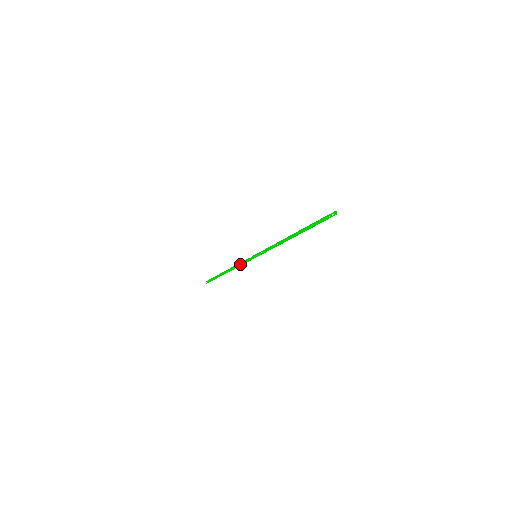
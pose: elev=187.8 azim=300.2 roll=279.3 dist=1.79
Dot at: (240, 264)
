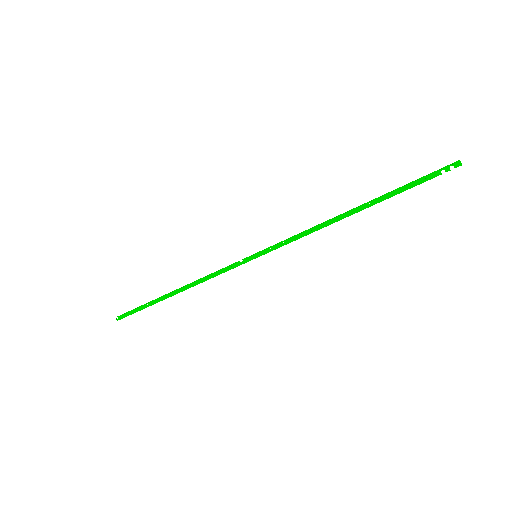
Dot at: (213, 275)
